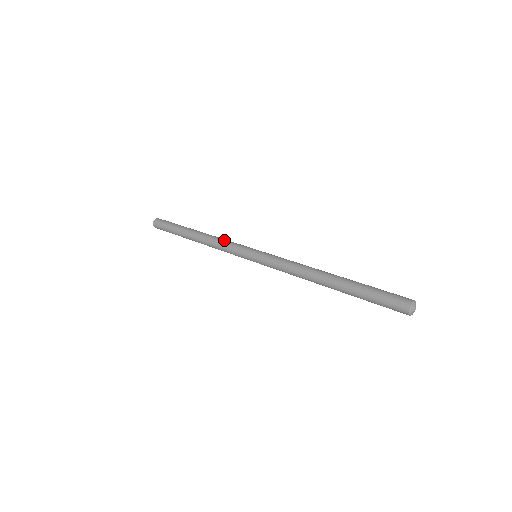
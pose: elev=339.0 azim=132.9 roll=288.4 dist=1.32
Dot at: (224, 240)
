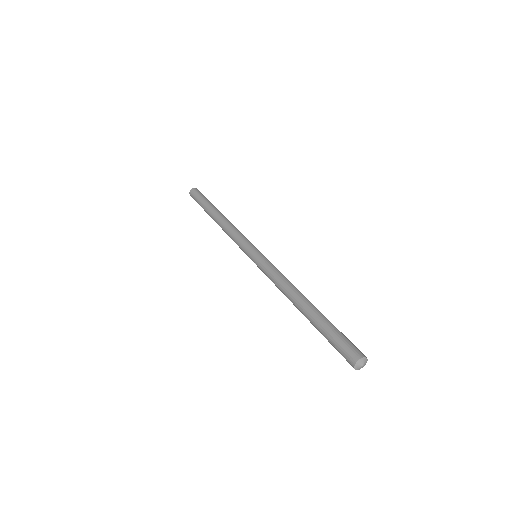
Dot at: (236, 230)
